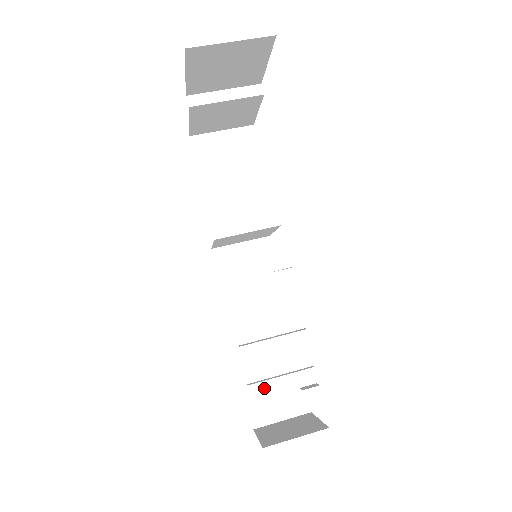
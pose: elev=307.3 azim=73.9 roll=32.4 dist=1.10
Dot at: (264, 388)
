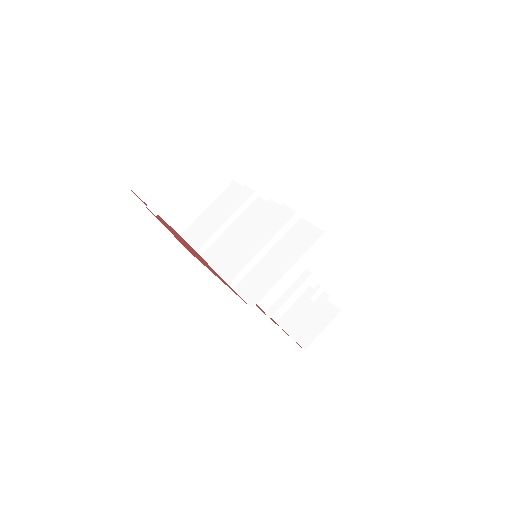
Dot at: (273, 296)
